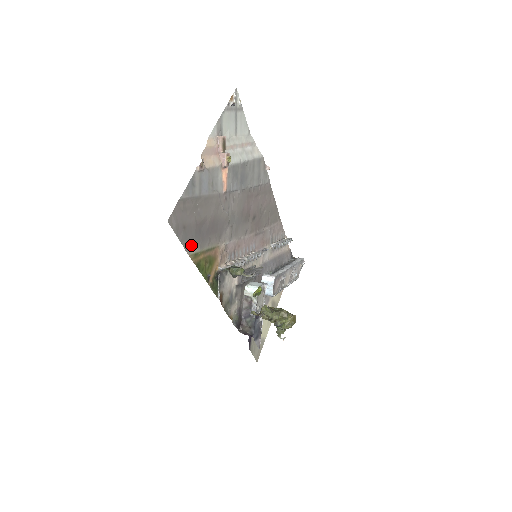
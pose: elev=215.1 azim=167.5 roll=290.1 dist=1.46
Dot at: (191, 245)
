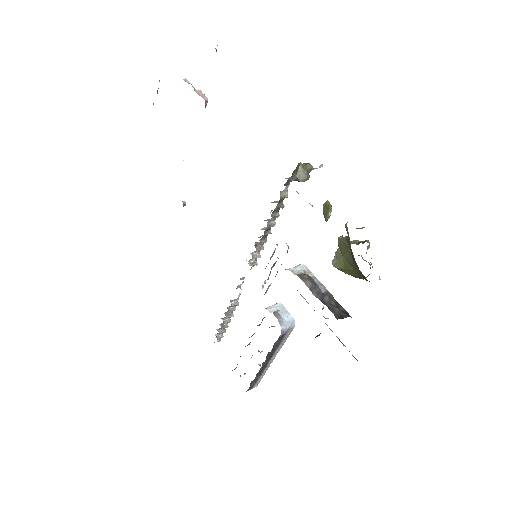
Dot at: occluded
